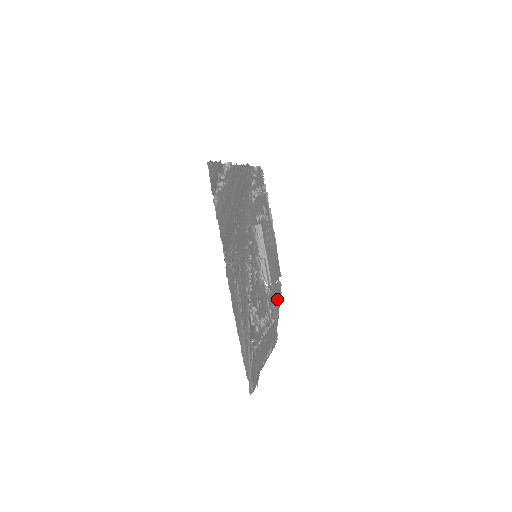
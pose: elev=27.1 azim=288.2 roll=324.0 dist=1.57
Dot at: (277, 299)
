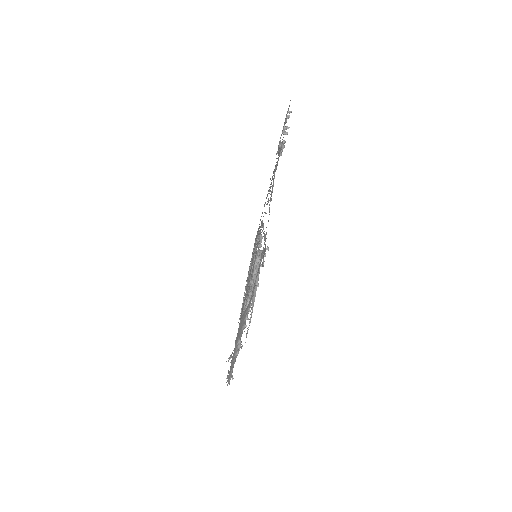
Dot at: (230, 366)
